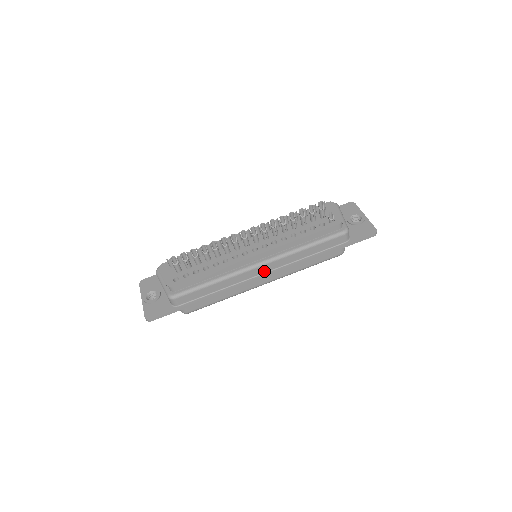
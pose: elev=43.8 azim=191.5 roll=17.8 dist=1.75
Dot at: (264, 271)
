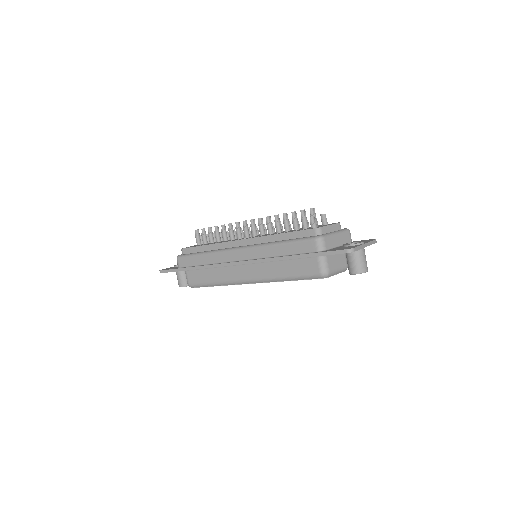
Dot at: (241, 258)
